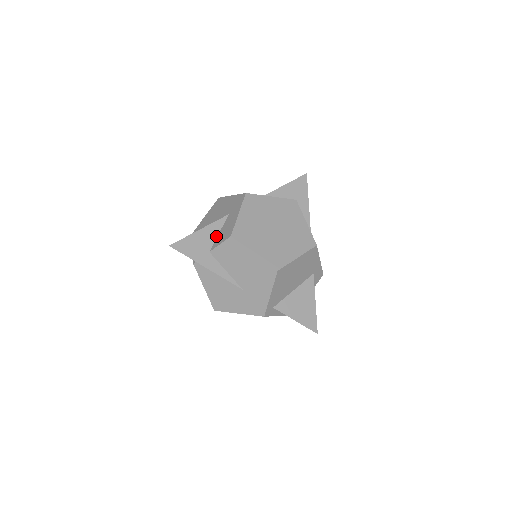
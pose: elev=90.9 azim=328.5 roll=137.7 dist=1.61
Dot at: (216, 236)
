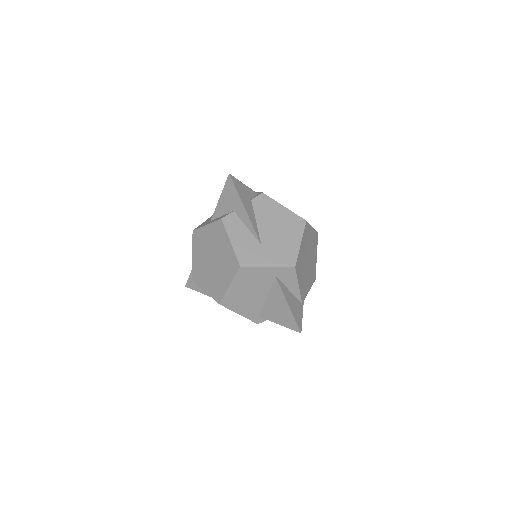
Dot at: occluded
